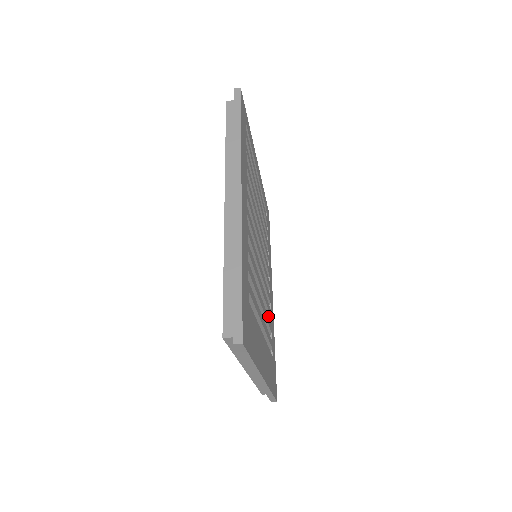
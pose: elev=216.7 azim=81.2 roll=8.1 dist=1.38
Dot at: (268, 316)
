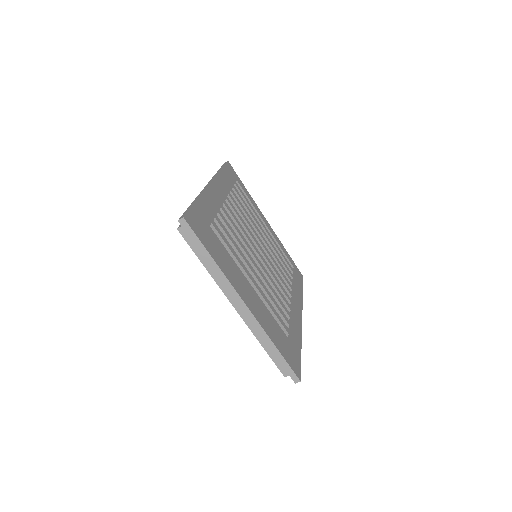
Dot at: (284, 312)
